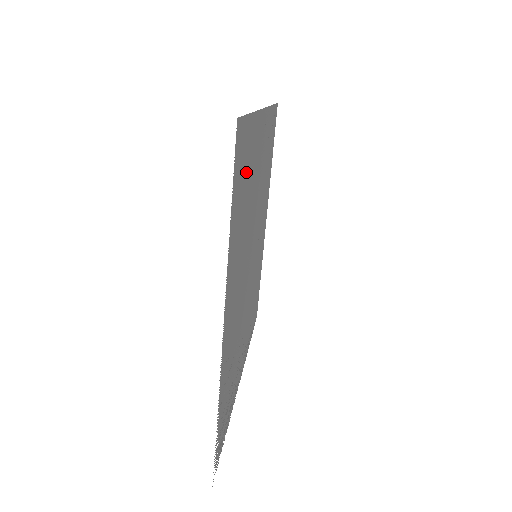
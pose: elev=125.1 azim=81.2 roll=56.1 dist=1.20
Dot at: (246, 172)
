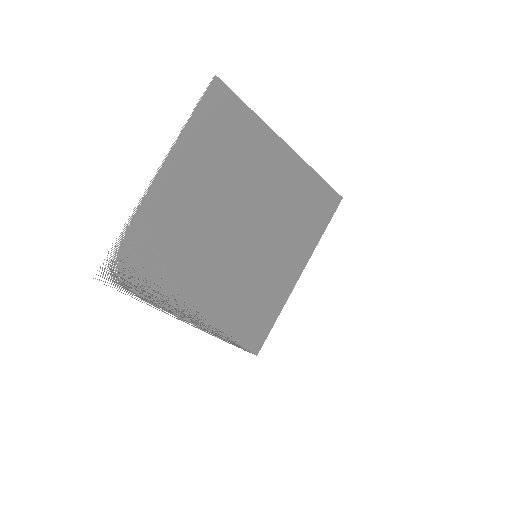
Dot at: (231, 132)
